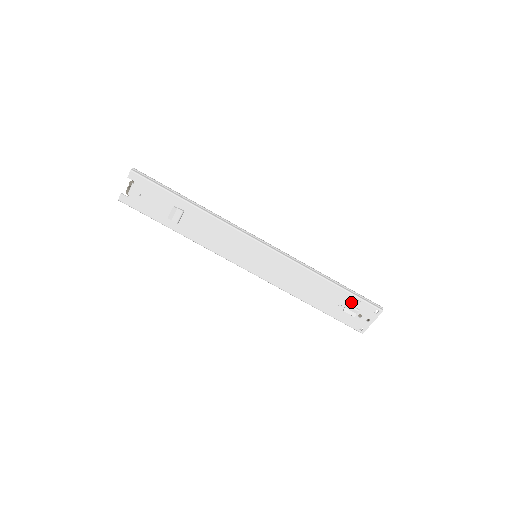
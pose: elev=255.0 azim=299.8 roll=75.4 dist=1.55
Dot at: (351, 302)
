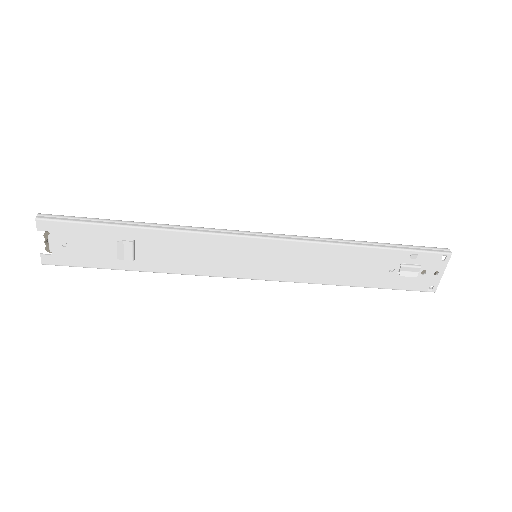
Dot at: (405, 260)
